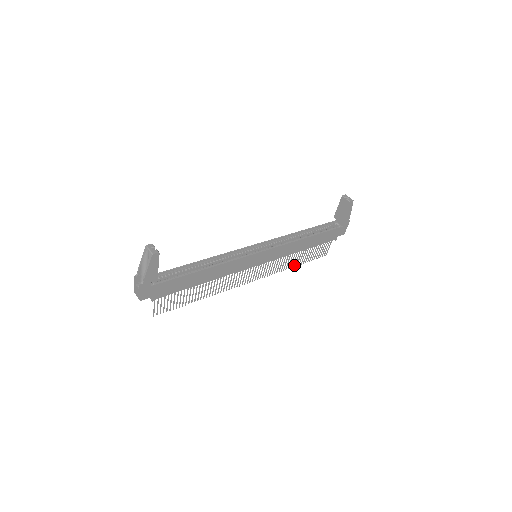
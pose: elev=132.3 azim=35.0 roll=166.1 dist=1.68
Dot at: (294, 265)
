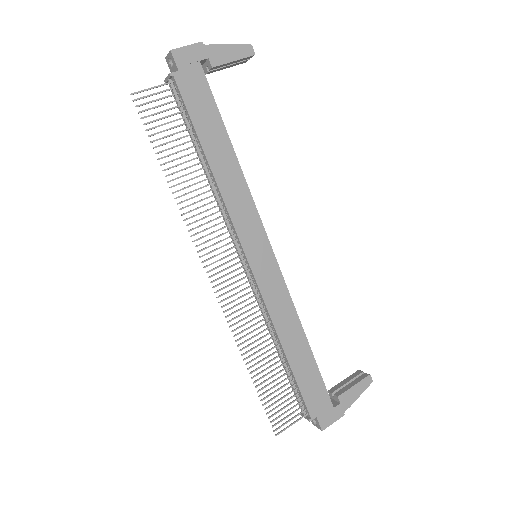
Dot at: occluded
